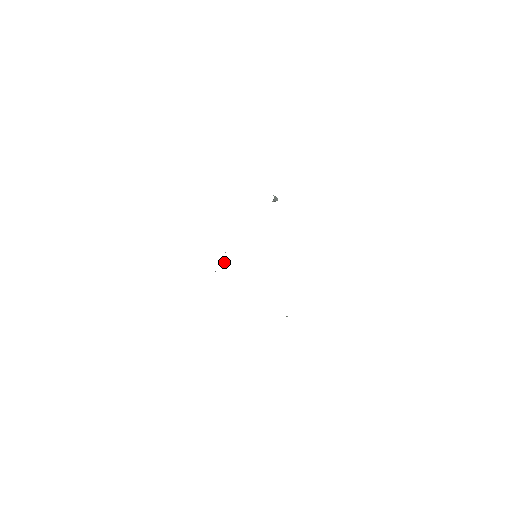
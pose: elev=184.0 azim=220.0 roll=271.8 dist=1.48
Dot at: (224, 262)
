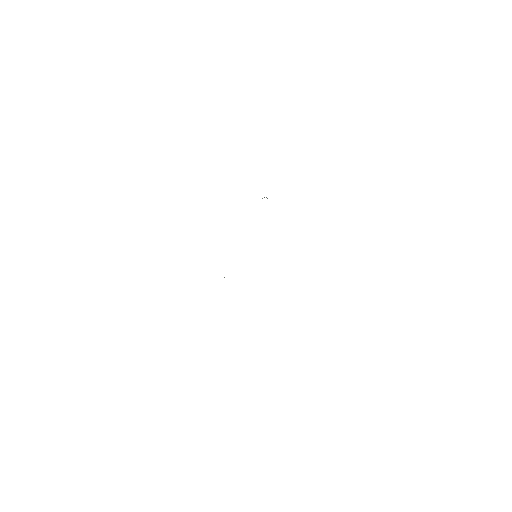
Dot at: occluded
